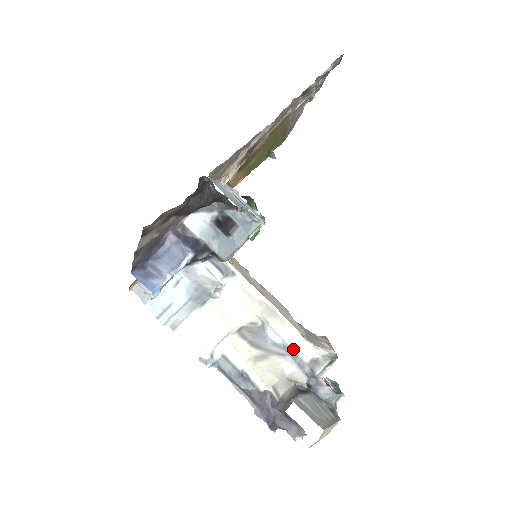
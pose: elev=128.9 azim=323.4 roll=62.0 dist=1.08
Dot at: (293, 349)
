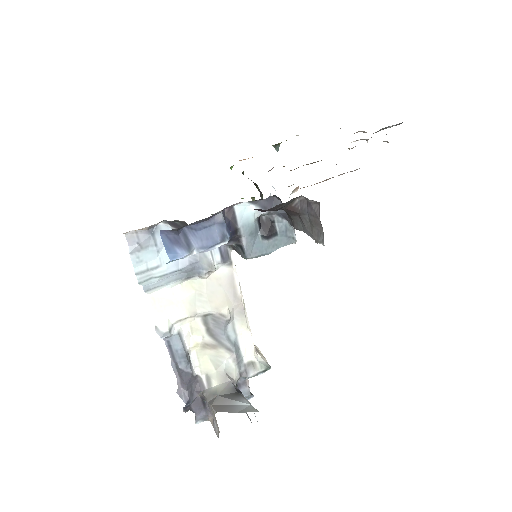
Dot at: (240, 348)
